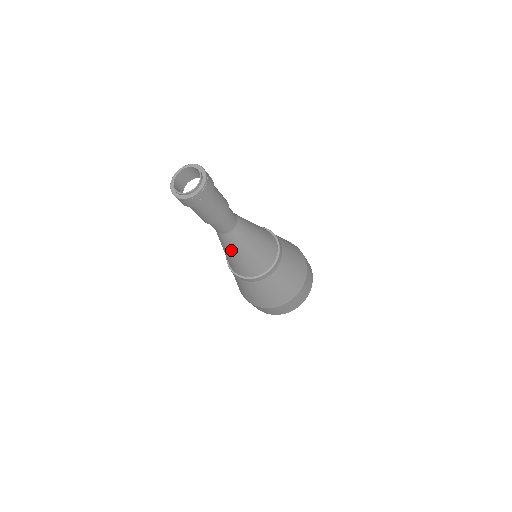
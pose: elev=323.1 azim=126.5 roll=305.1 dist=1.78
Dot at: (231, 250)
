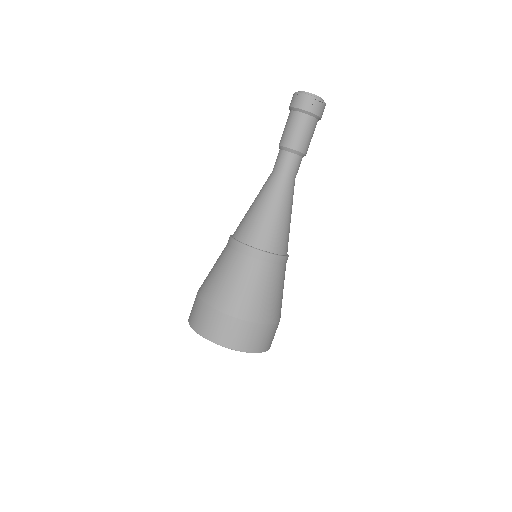
Dot at: (266, 198)
